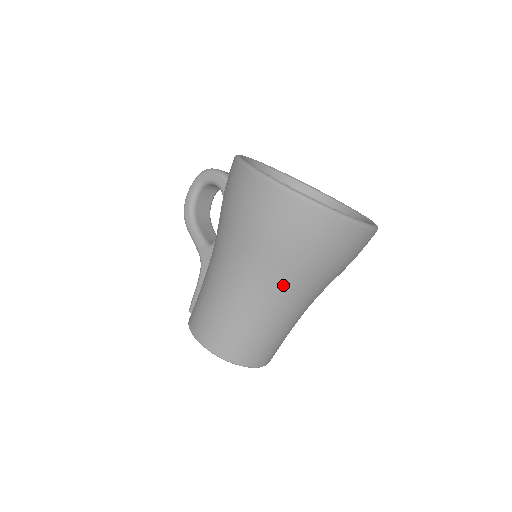
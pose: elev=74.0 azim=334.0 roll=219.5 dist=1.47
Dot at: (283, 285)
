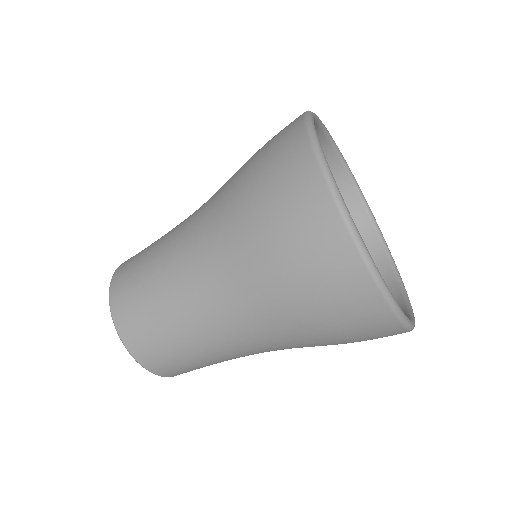
Dot at: (220, 262)
